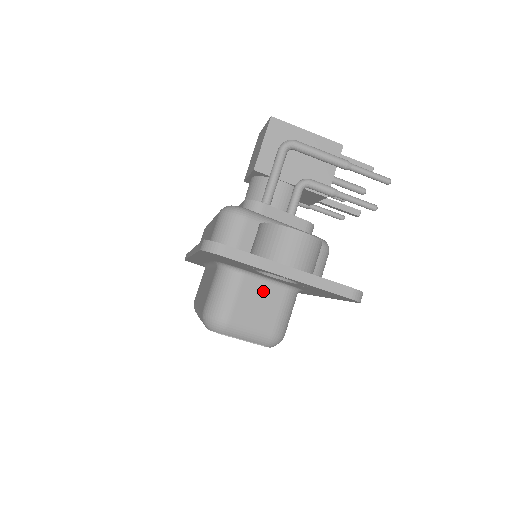
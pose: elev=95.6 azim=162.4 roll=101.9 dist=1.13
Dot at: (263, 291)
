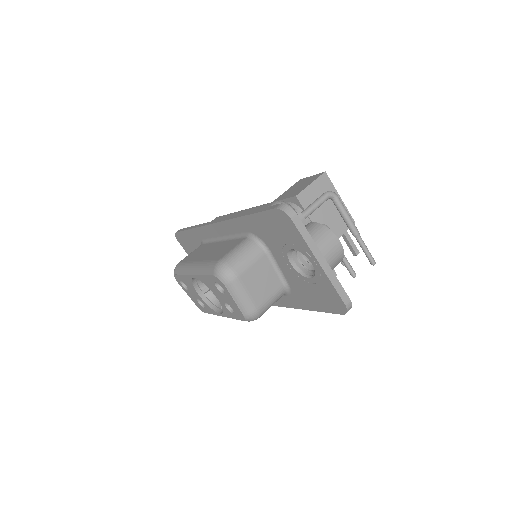
Dot at: (269, 274)
